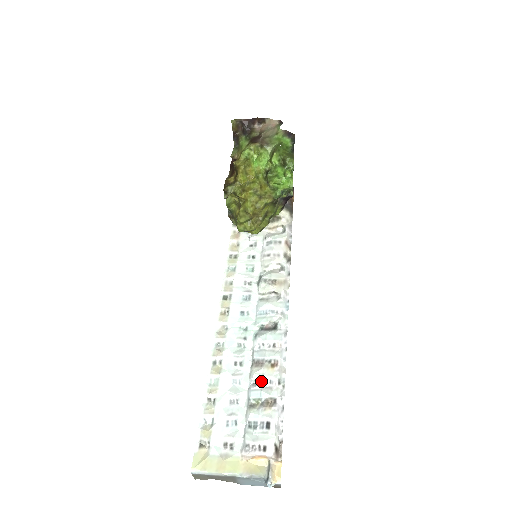
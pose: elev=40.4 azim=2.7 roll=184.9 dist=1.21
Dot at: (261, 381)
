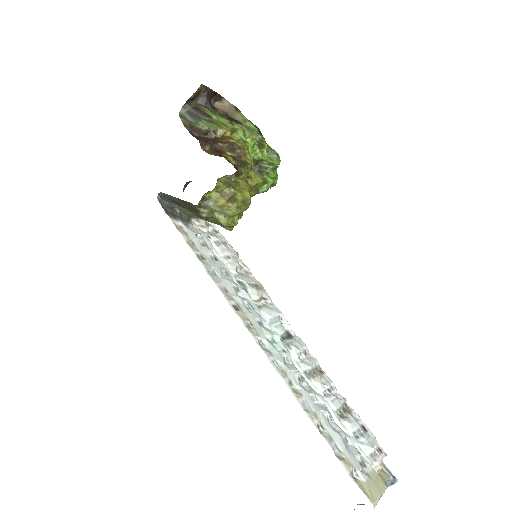
Dot at: (331, 390)
